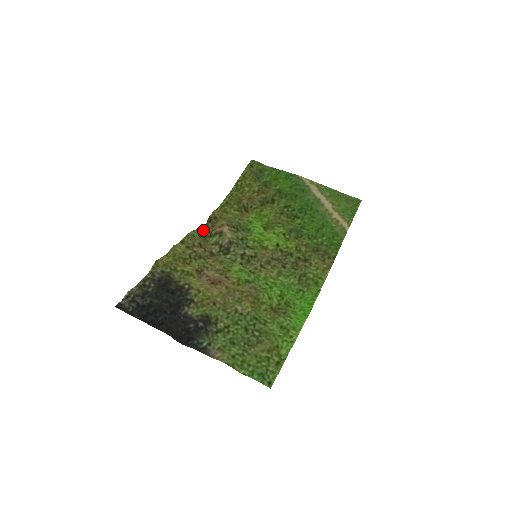
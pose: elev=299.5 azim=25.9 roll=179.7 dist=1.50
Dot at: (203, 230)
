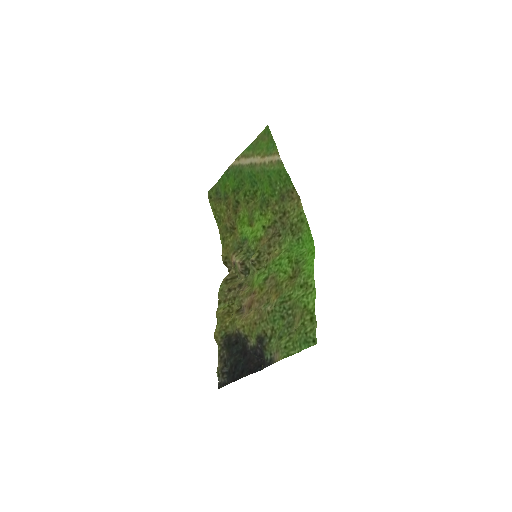
Dot at: (229, 273)
